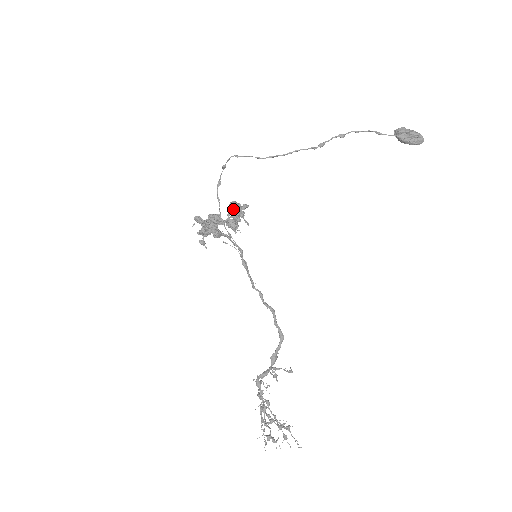
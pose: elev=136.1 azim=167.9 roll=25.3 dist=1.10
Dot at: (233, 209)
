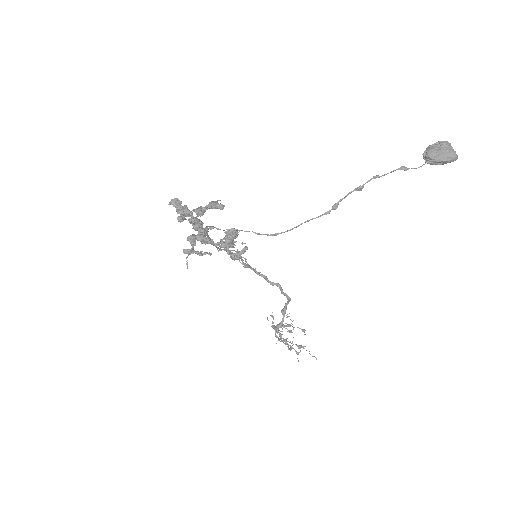
Dot at: occluded
